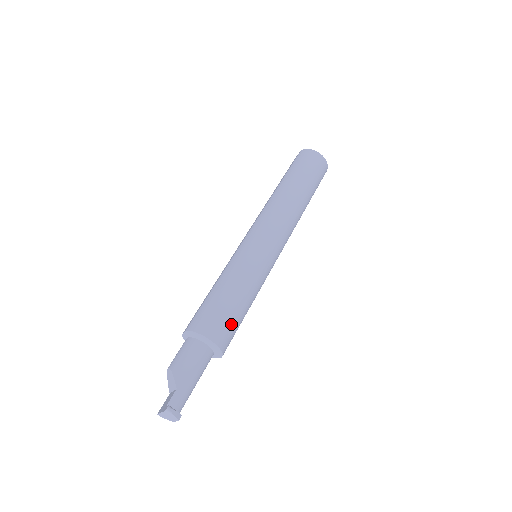
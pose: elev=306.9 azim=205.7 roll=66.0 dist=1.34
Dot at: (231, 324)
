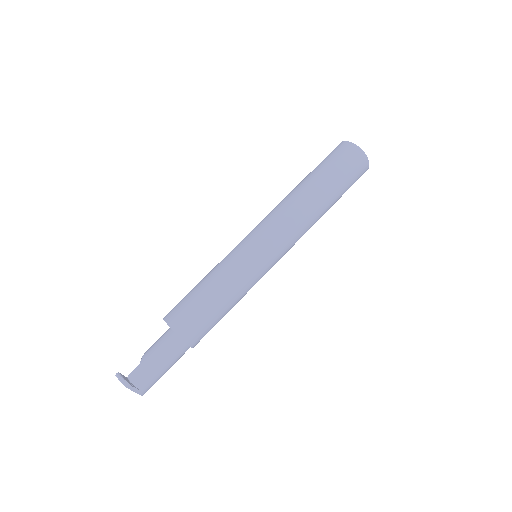
Dot at: (192, 313)
